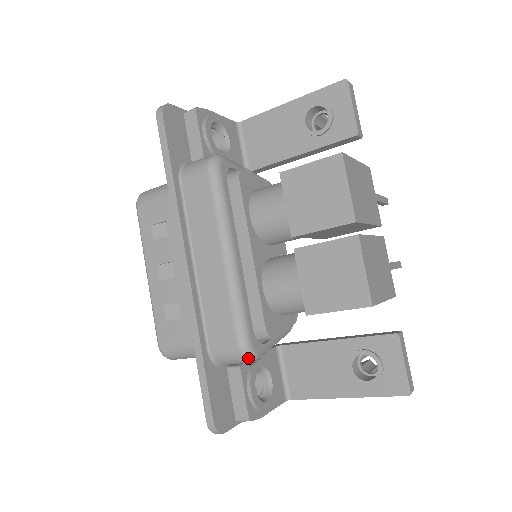
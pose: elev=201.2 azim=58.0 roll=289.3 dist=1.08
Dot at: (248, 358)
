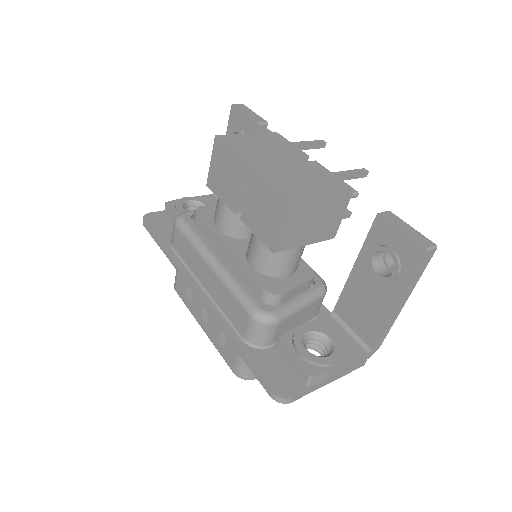
Dot at: (265, 321)
